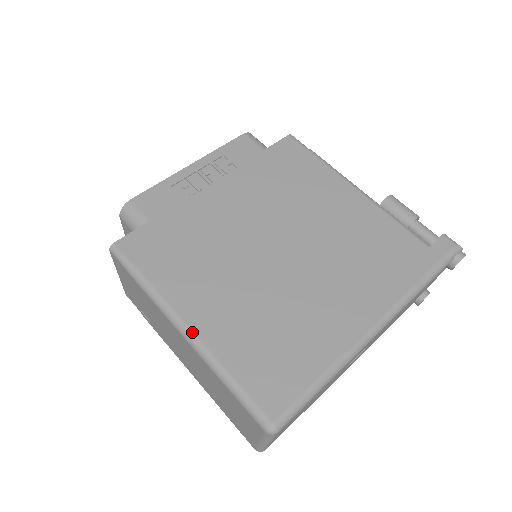
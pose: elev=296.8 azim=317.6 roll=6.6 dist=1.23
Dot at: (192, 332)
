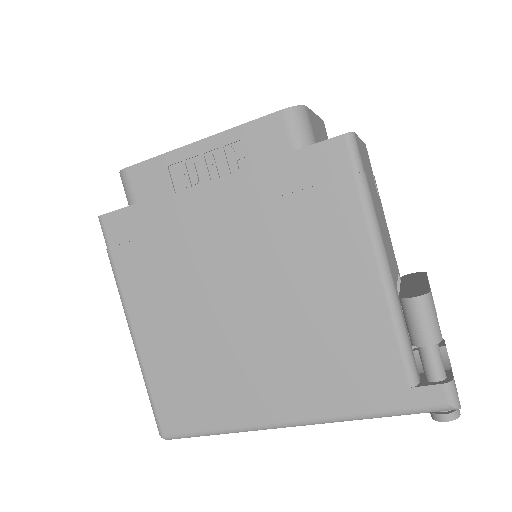
Dot at: (134, 336)
